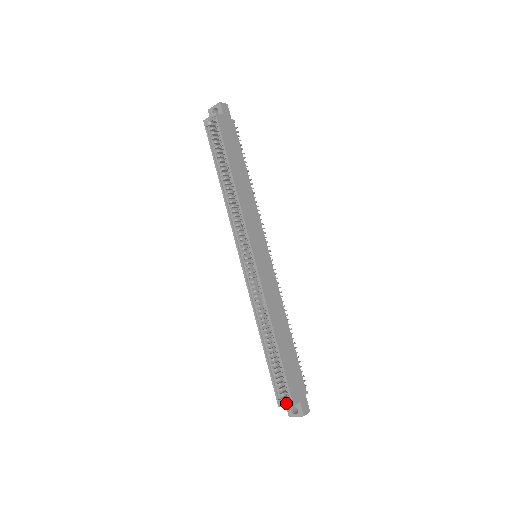
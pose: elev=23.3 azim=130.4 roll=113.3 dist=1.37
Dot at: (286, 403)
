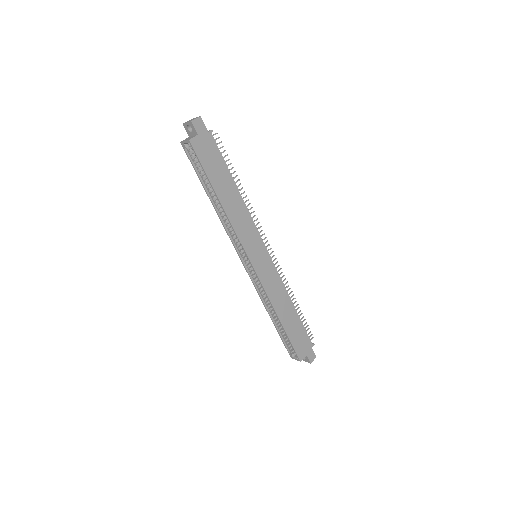
Dot at: (295, 358)
